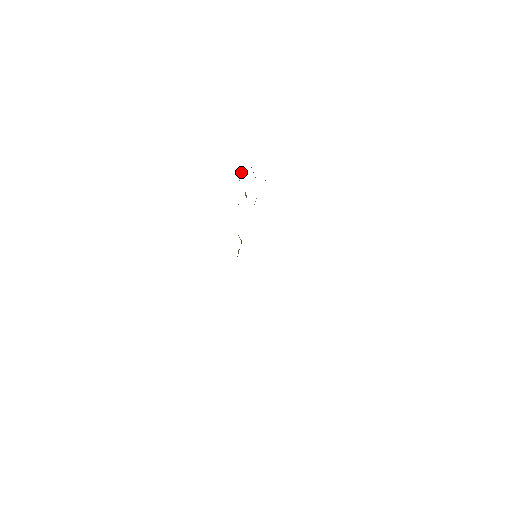
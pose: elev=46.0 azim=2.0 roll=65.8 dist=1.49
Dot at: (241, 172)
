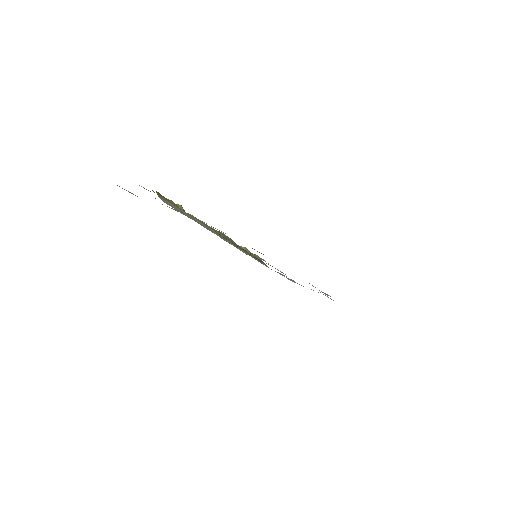
Dot at: occluded
